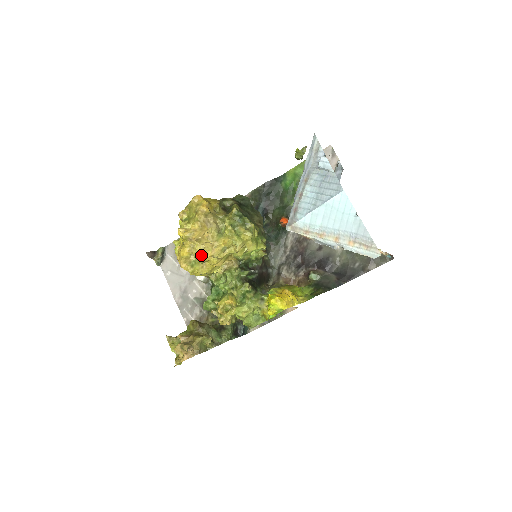
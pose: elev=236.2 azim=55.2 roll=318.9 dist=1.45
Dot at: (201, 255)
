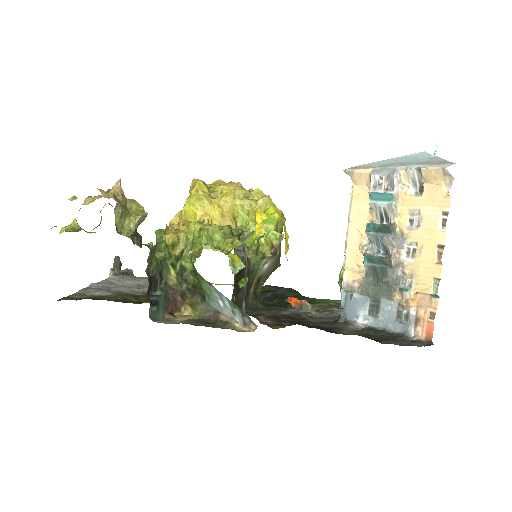
Dot at: (221, 187)
